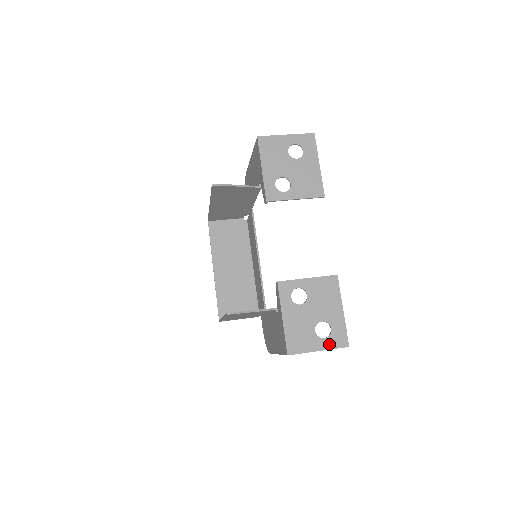
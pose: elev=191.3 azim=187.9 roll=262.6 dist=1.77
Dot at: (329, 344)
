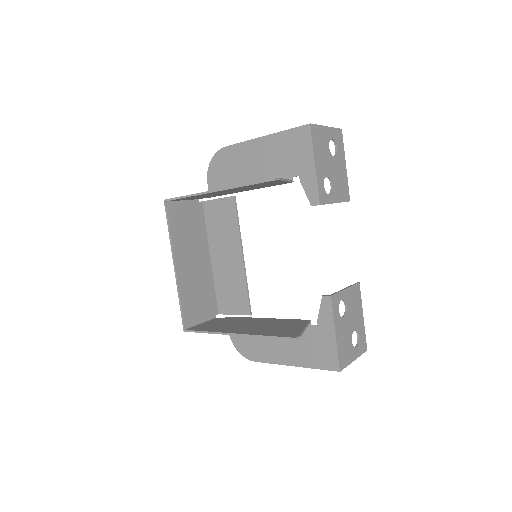
Dot at: (359, 352)
